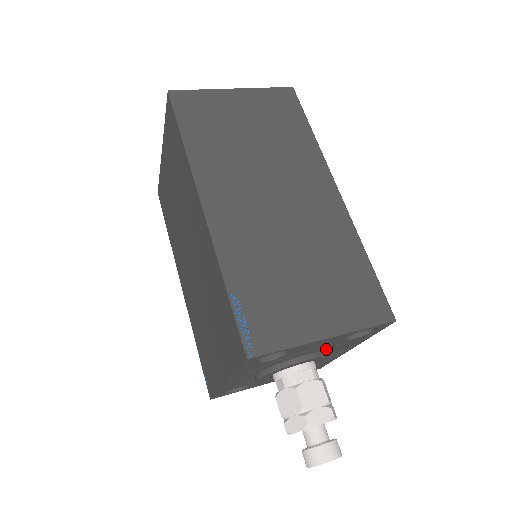
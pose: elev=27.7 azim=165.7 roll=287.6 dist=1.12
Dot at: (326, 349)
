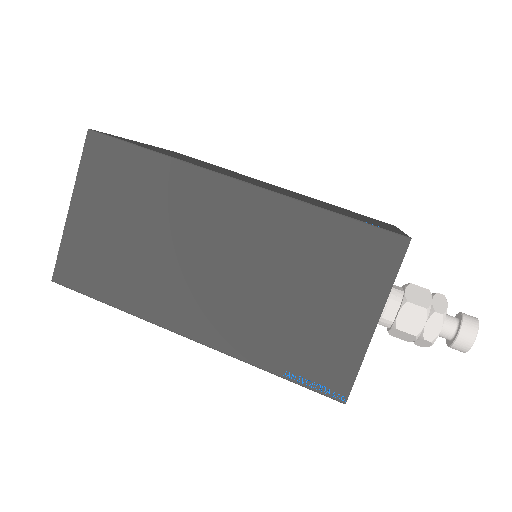
Dot at: occluded
